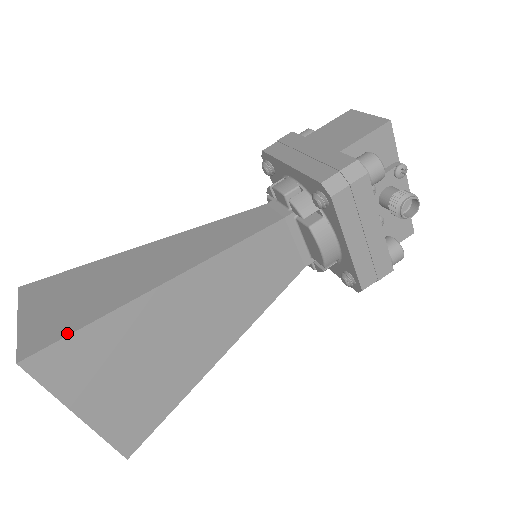
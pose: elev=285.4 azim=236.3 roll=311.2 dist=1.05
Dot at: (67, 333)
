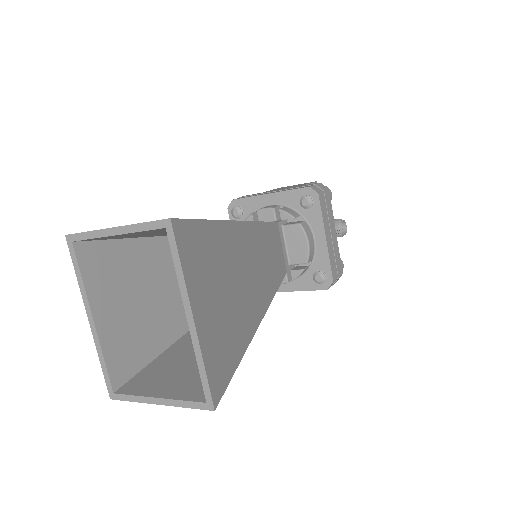
Dot at: (193, 219)
